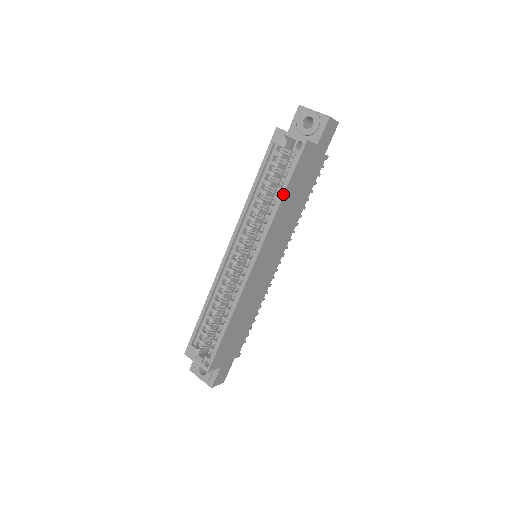
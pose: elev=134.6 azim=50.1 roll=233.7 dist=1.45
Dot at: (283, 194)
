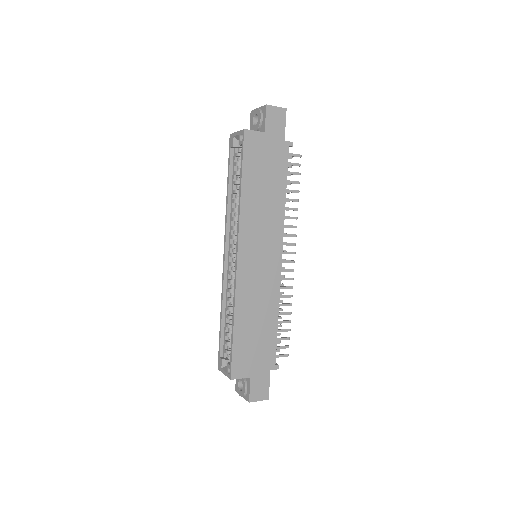
Dot at: (241, 183)
